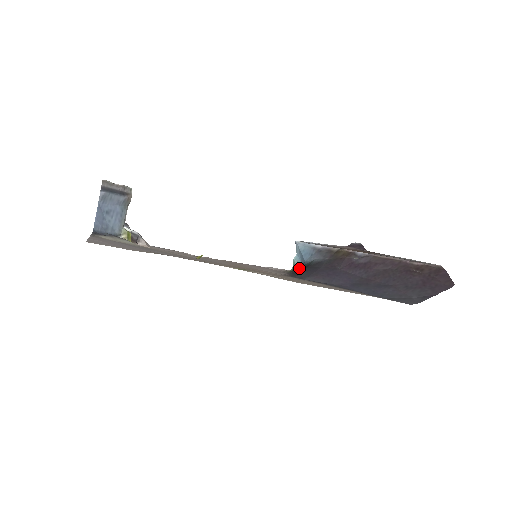
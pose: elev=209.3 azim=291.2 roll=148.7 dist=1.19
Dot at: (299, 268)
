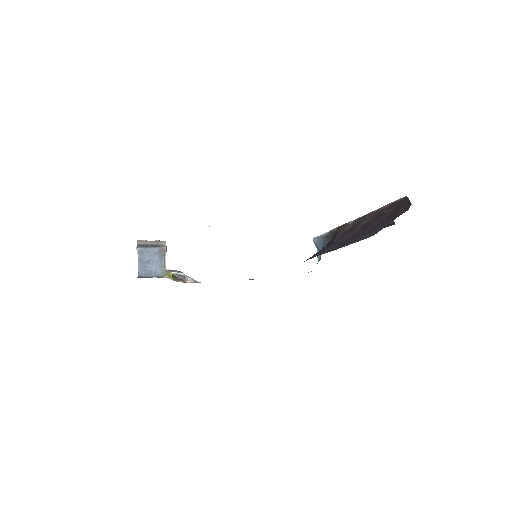
Dot at: occluded
